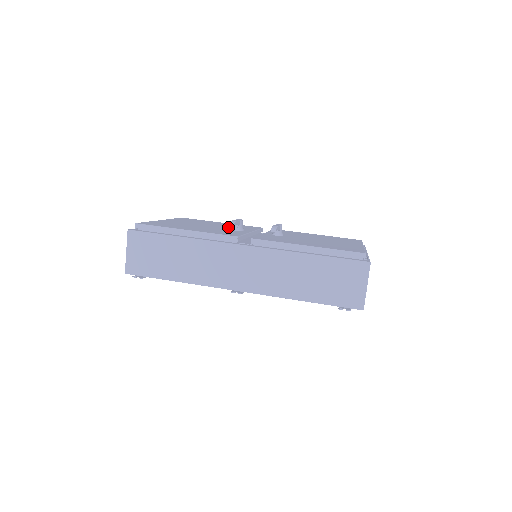
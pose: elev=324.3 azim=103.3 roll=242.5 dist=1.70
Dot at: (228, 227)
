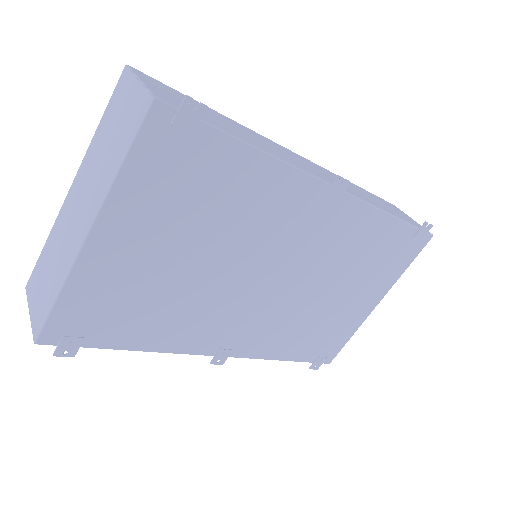
Dot at: occluded
